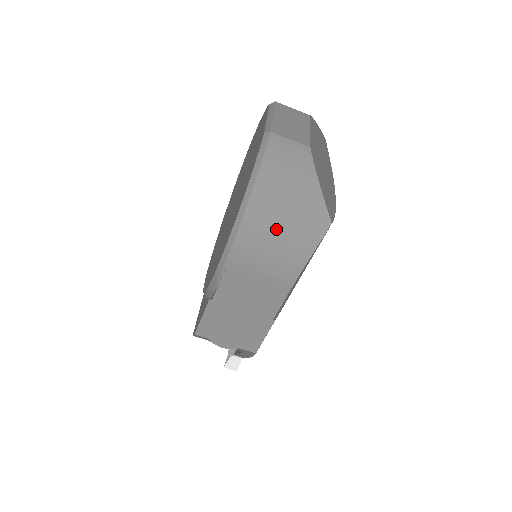
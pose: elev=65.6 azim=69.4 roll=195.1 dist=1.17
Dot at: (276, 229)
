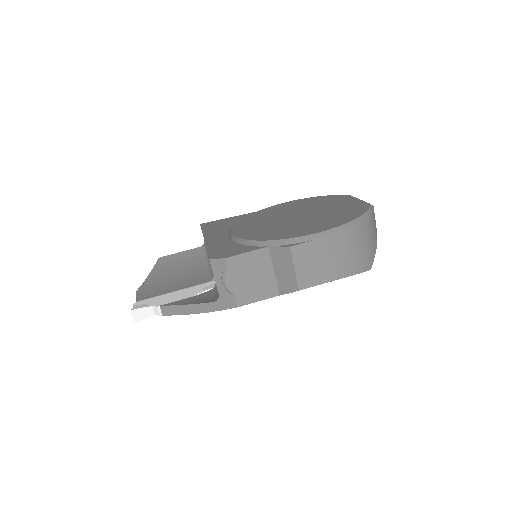
Dot at: (358, 246)
